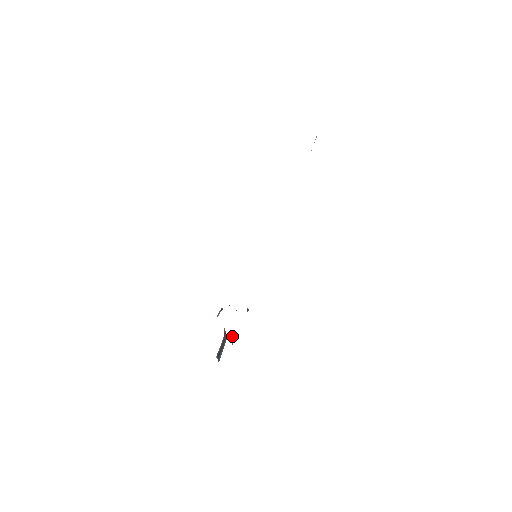
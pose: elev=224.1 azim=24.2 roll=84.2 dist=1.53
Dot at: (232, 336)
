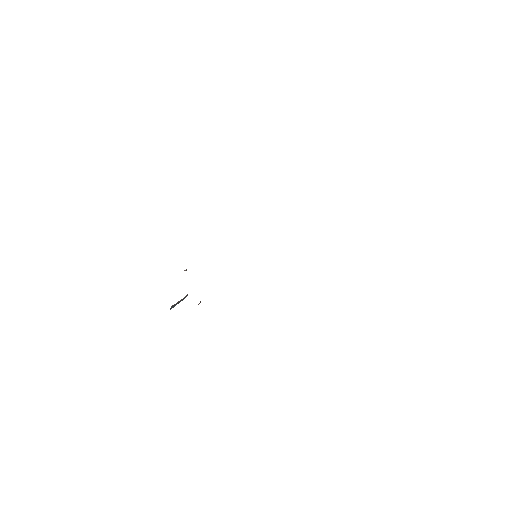
Dot at: (200, 302)
